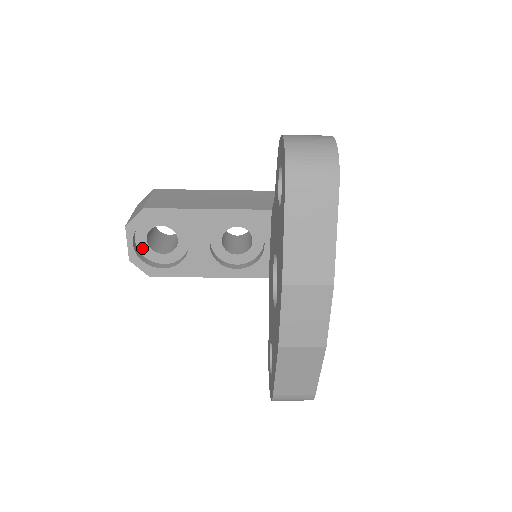
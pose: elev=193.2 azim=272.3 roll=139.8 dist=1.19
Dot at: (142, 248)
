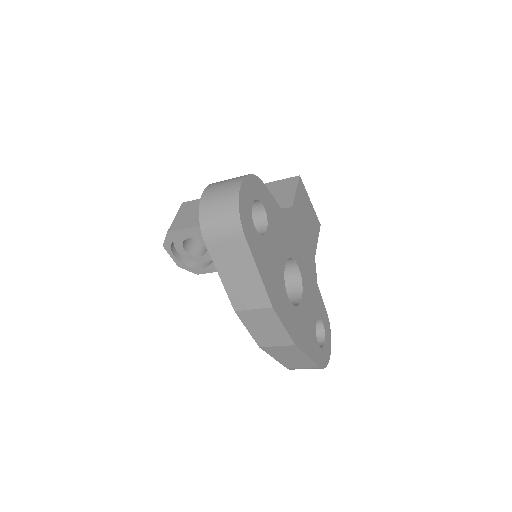
Dot at: (184, 255)
